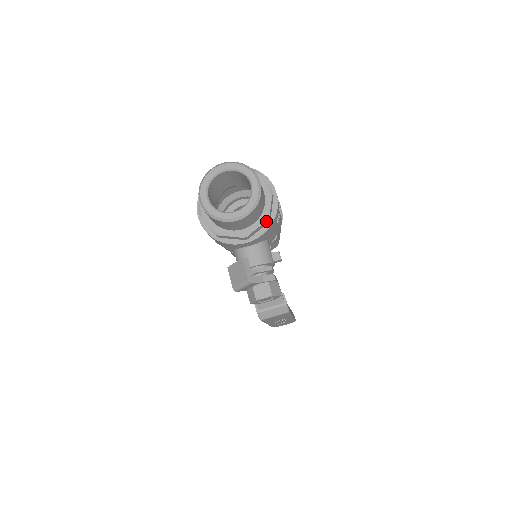
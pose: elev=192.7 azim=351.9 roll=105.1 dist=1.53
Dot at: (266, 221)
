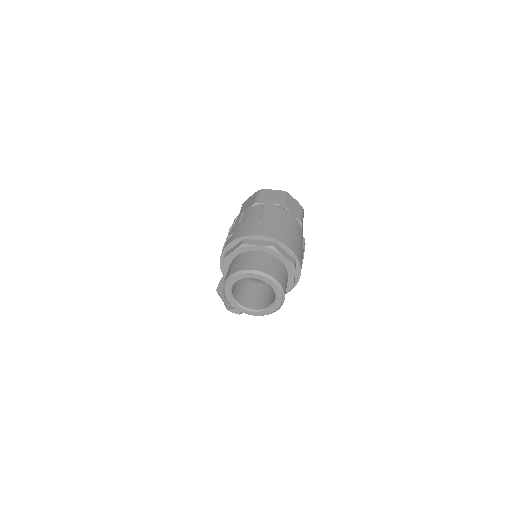
Dot at: occluded
